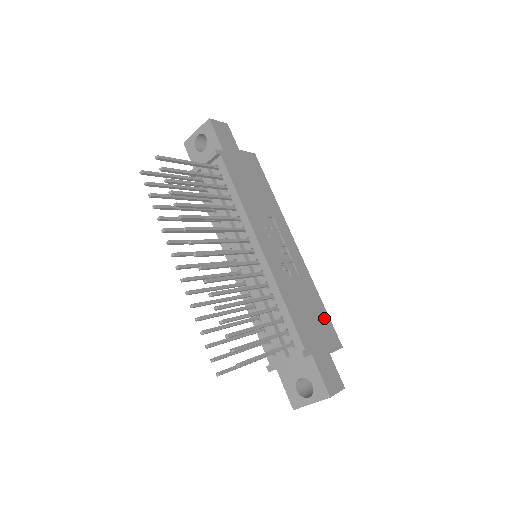
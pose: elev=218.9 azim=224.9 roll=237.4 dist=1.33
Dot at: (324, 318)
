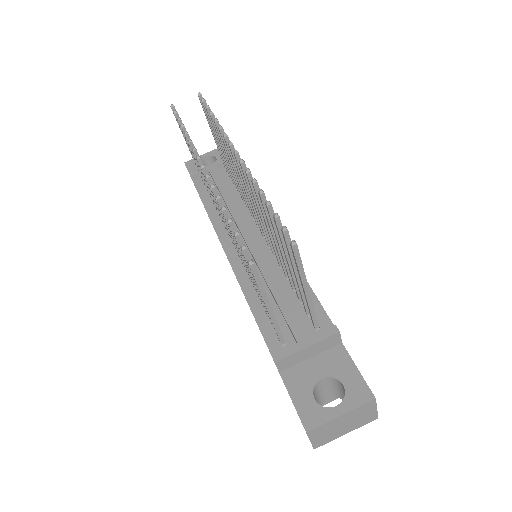
Dot at: occluded
